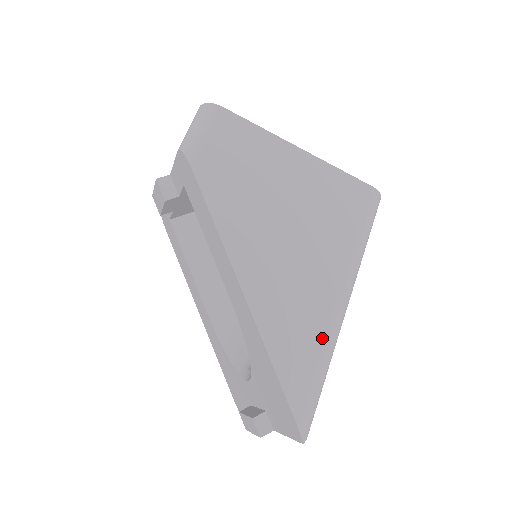
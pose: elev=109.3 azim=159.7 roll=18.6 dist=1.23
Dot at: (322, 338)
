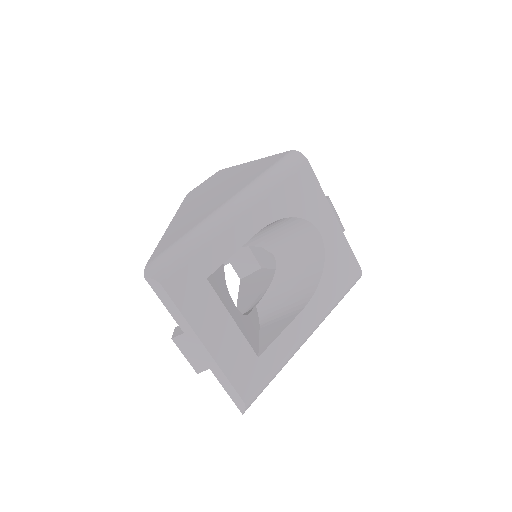
Dot at: (199, 223)
